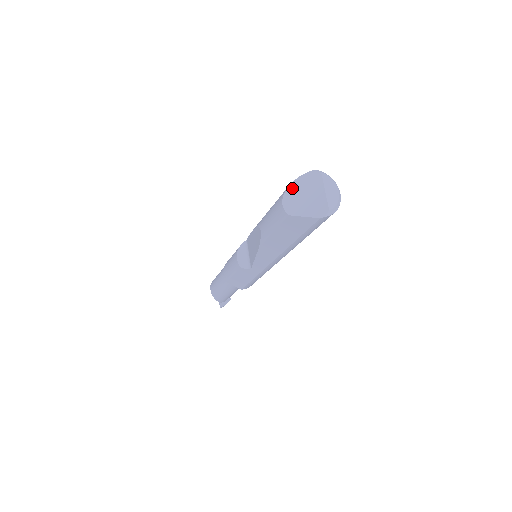
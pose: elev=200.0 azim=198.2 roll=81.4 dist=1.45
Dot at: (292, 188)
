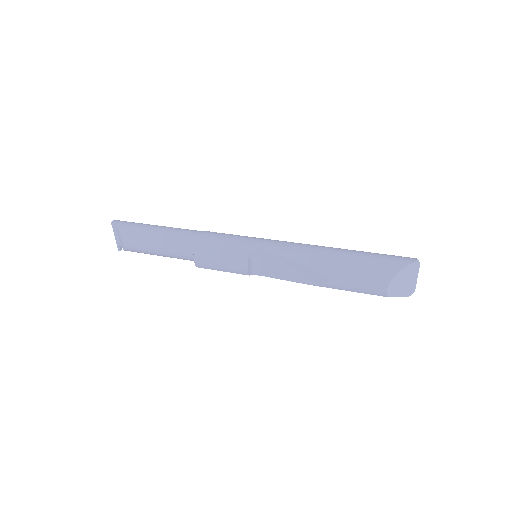
Dot at: (398, 277)
